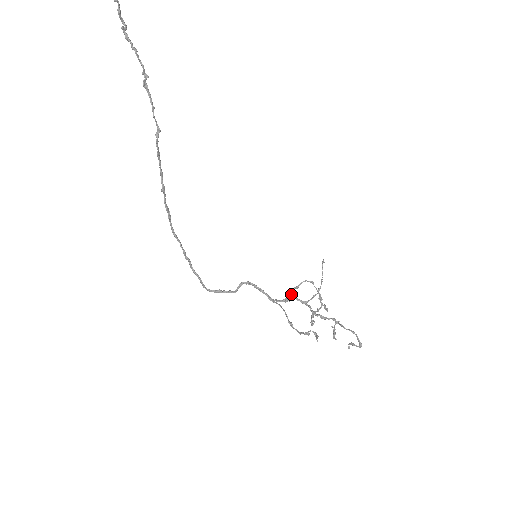
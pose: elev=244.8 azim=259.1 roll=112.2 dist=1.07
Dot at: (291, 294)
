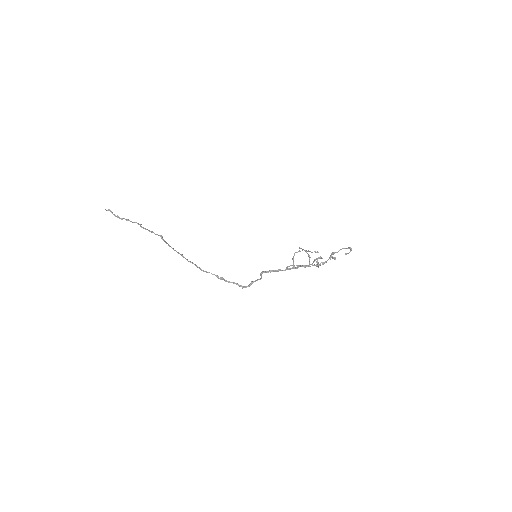
Dot at: (293, 262)
